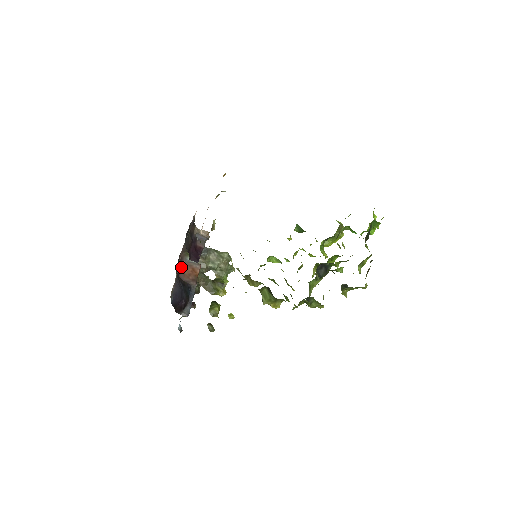
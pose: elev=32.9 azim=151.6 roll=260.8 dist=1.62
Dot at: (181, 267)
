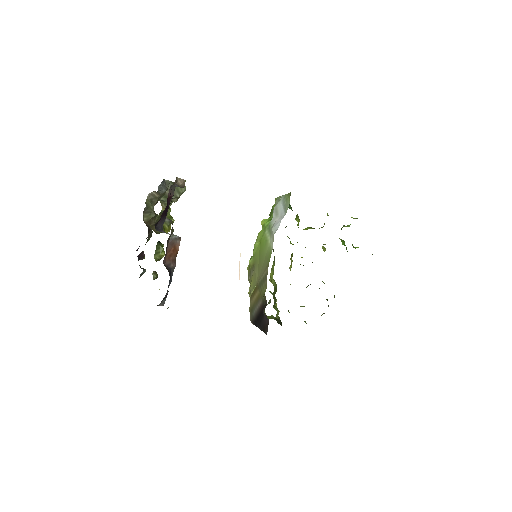
Dot at: (166, 251)
